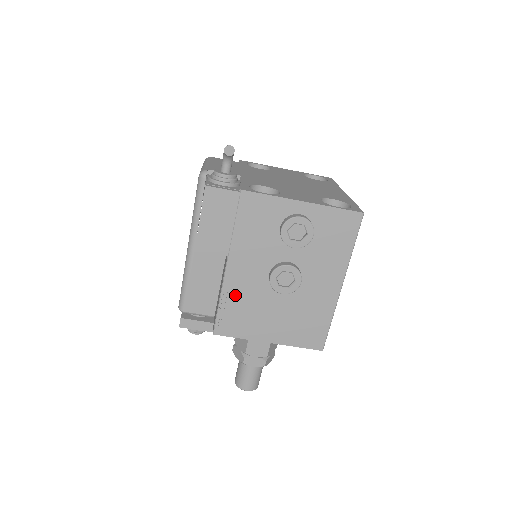
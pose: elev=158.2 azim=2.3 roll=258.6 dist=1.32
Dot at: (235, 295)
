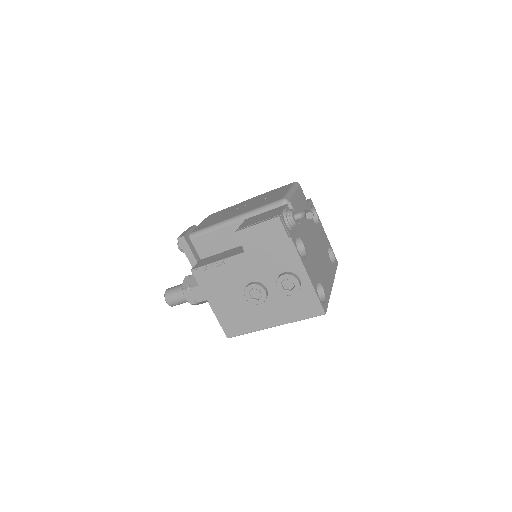
Dot at: (225, 270)
